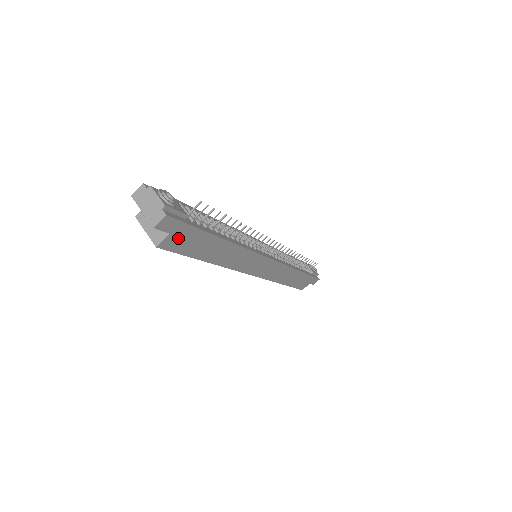
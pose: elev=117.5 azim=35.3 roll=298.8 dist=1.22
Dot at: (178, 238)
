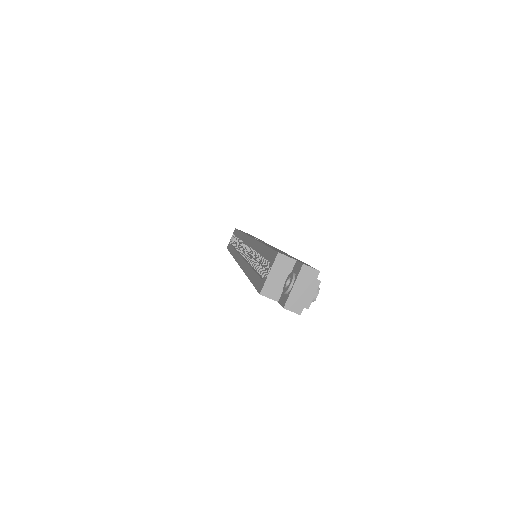
Dot at: occluded
